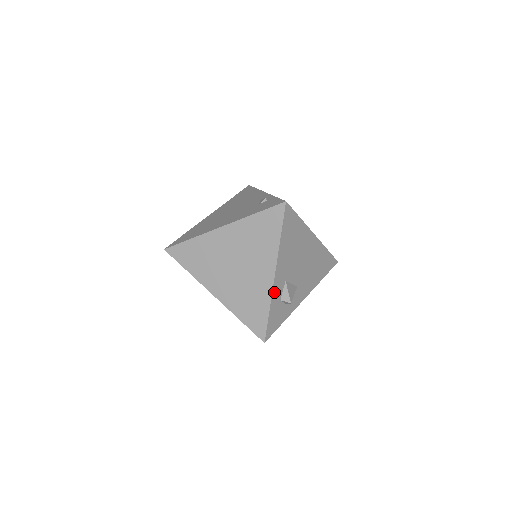
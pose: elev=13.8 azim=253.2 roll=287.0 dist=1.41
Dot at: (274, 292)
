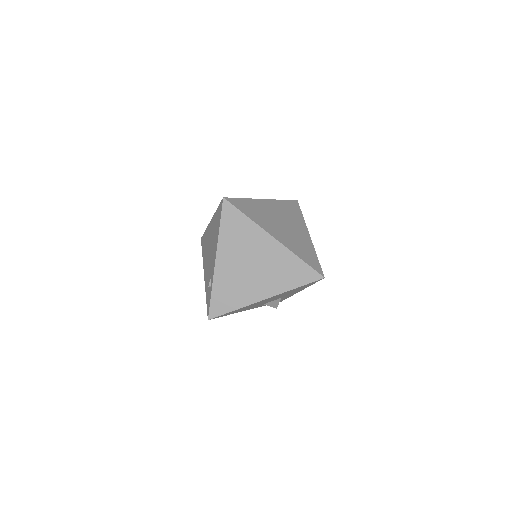
Dot at: occluded
